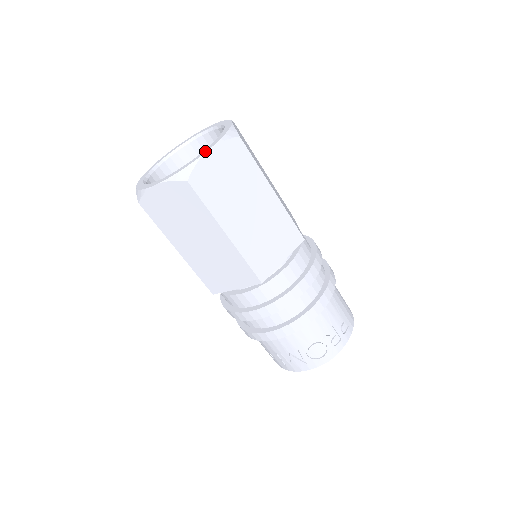
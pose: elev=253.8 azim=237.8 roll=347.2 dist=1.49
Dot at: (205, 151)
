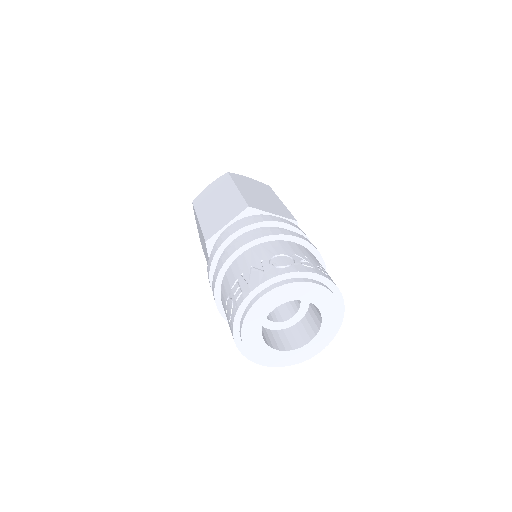
Dot at: occluded
